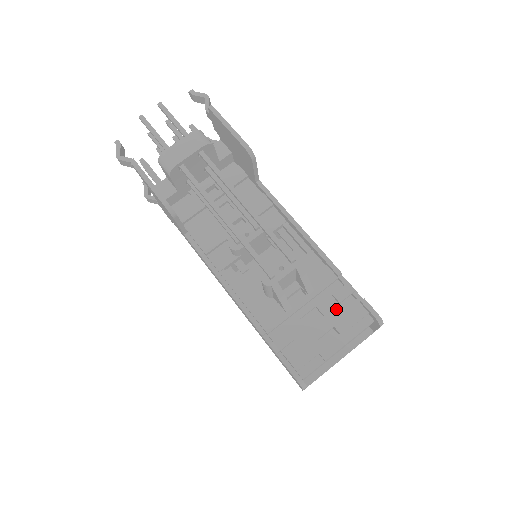
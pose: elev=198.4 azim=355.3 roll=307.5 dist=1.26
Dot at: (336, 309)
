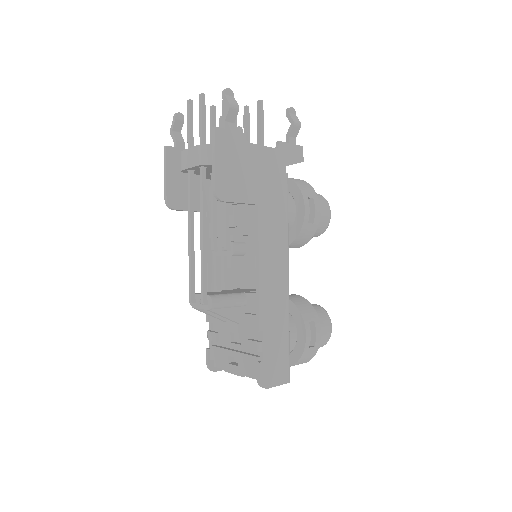
Dot at: occluded
